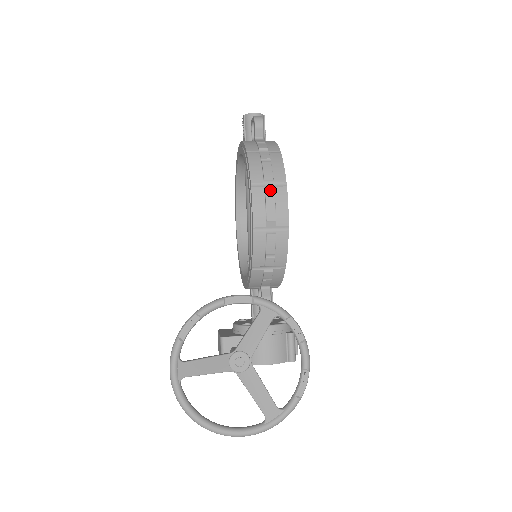
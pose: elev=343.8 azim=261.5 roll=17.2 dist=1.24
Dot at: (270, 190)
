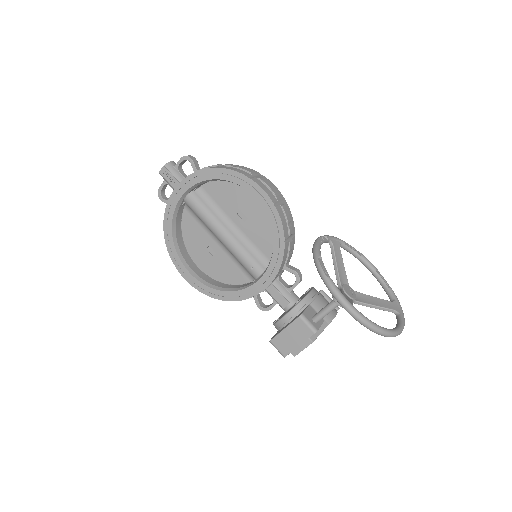
Dot at: (260, 177)
